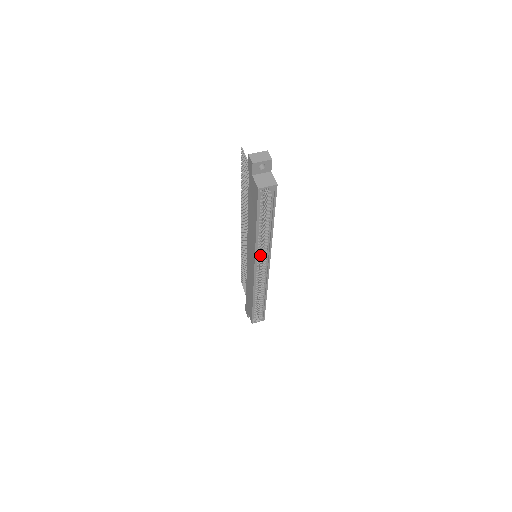
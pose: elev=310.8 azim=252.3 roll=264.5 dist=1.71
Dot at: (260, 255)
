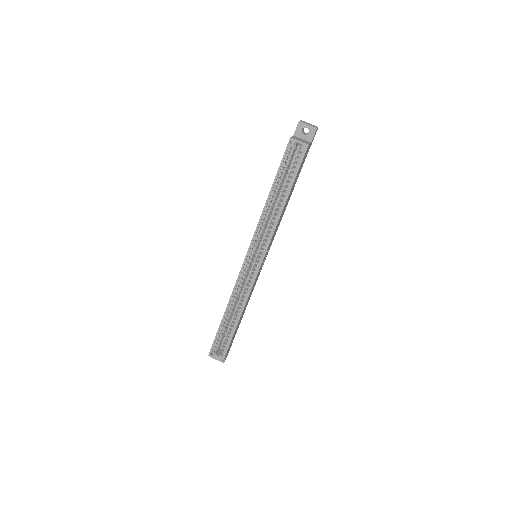
Dot at: occluded
